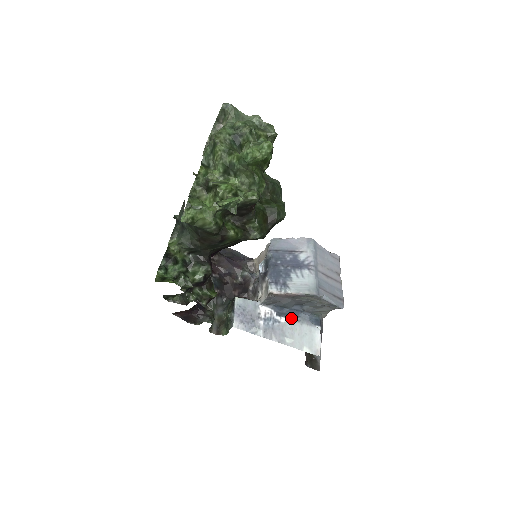
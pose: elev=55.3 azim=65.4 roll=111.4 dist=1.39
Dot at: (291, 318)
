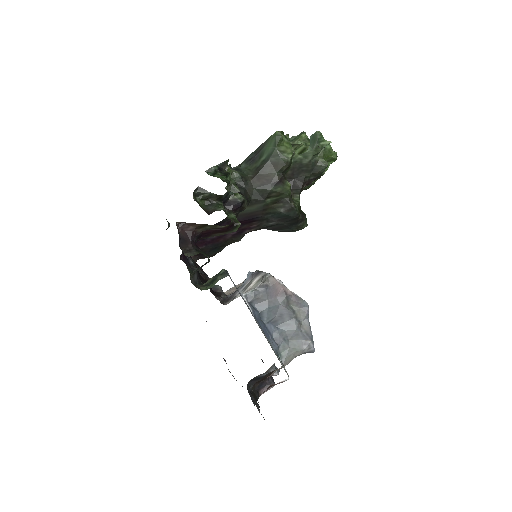
Dot at: (264, 332)
